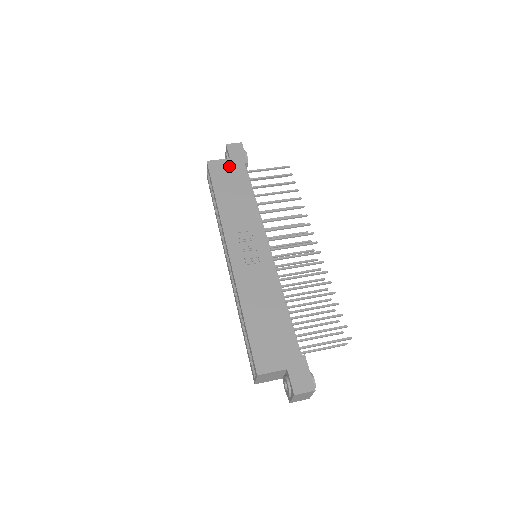
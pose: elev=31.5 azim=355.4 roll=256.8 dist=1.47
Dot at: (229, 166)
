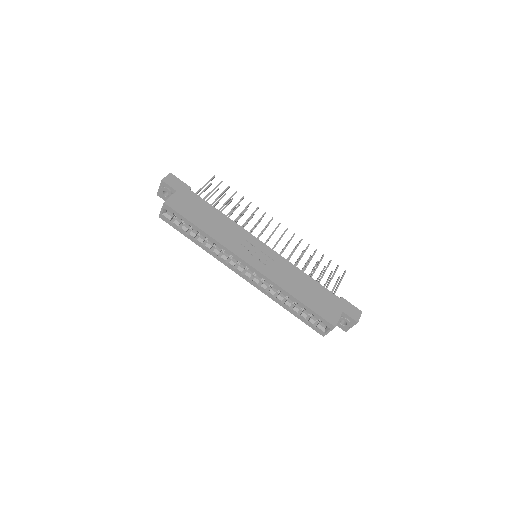
Dot at: (183, 198)
